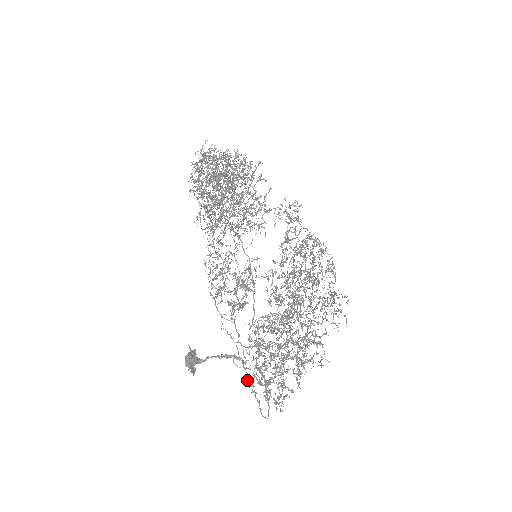
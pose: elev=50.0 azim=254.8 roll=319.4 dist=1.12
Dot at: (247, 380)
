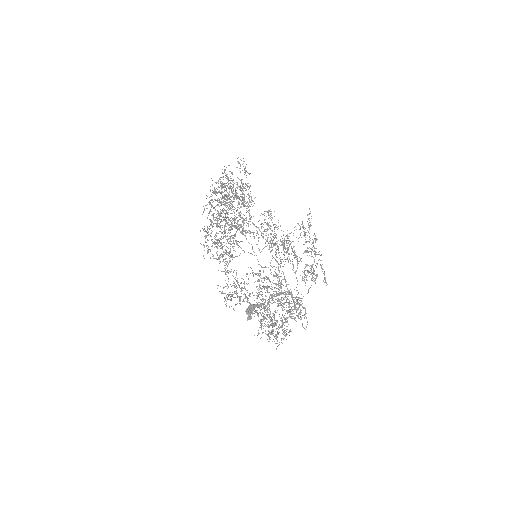
Dot at: occluded
